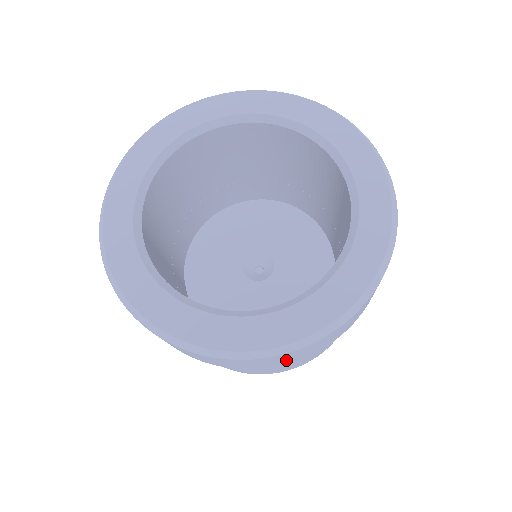
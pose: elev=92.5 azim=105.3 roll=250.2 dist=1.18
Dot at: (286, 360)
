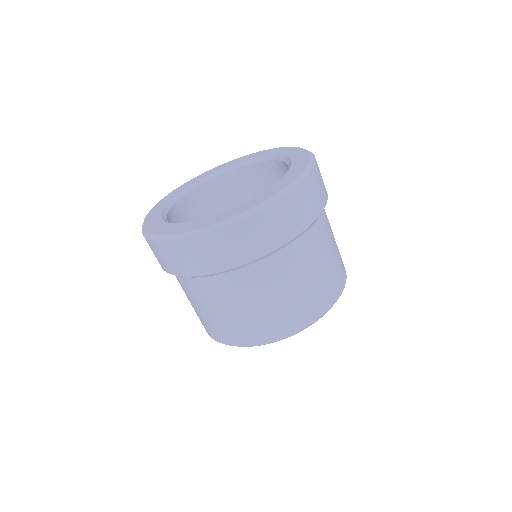
Dot at: (253, 244)
